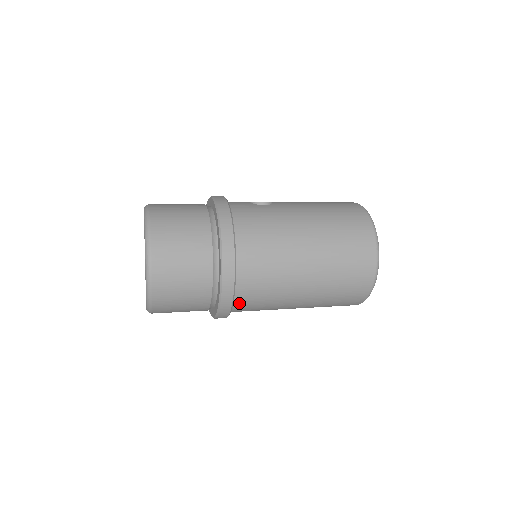
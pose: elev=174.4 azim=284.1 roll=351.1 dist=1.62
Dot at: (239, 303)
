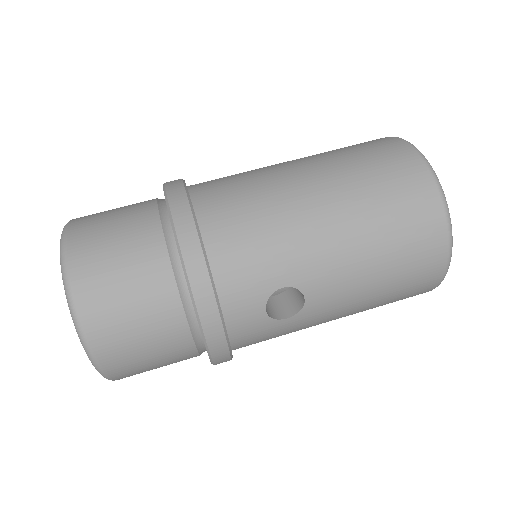
Dot at: occluded
